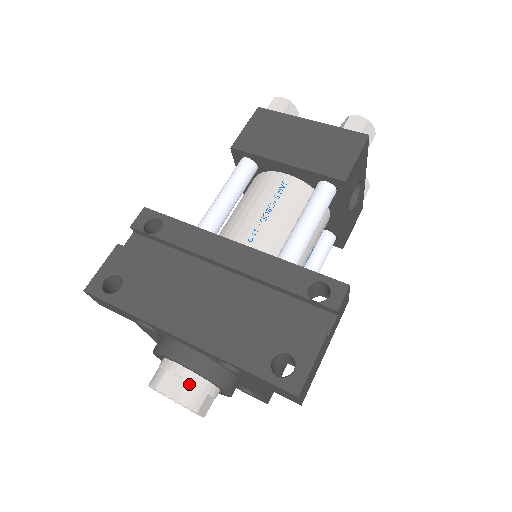
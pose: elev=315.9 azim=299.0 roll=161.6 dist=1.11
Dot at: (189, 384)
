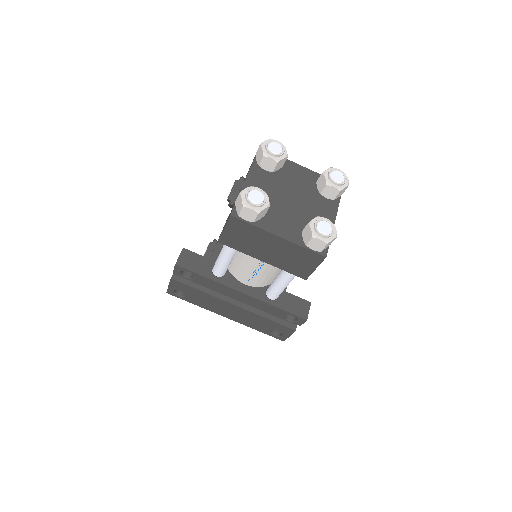
Dot at: occluded
